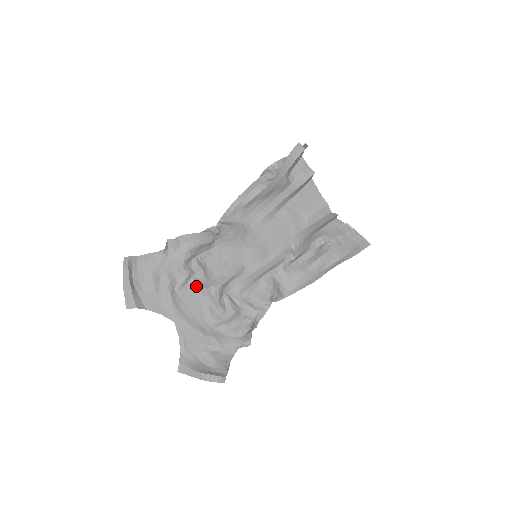
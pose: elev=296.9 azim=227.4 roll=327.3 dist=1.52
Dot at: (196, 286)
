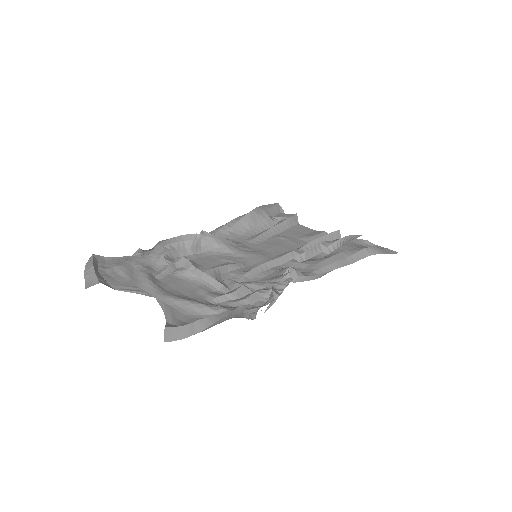
Dot at: (183, 272)
